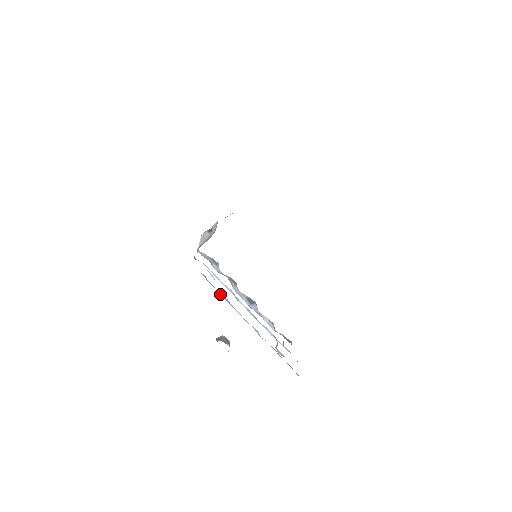
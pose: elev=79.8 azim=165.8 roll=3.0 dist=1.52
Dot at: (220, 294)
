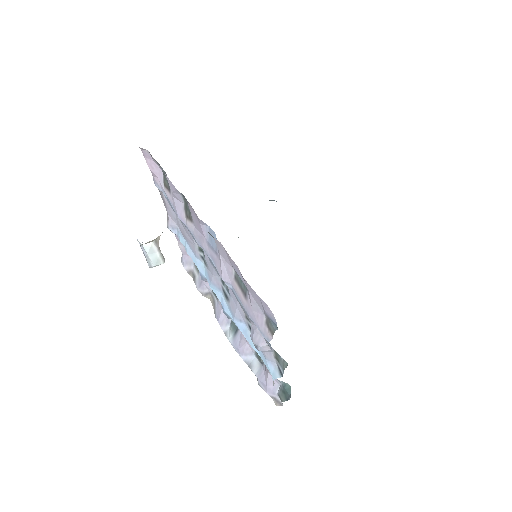
Dot at: (177, 205)
